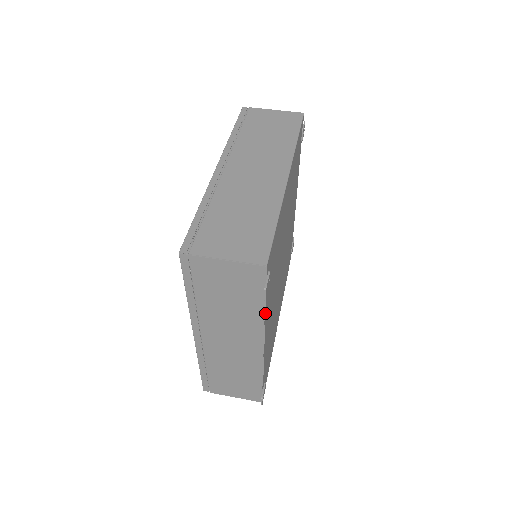
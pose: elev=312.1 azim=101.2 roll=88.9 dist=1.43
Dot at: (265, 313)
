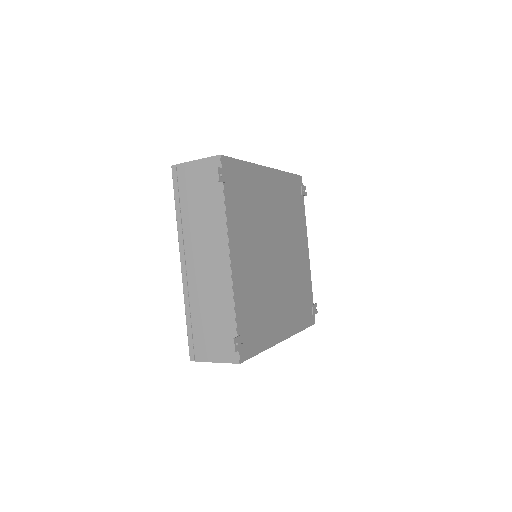
Dot at: (226, 210)
